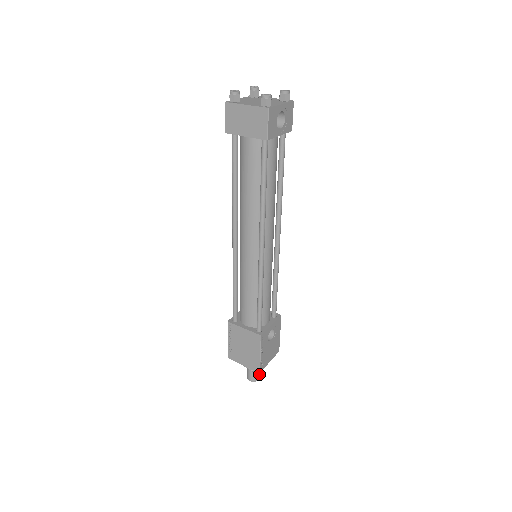
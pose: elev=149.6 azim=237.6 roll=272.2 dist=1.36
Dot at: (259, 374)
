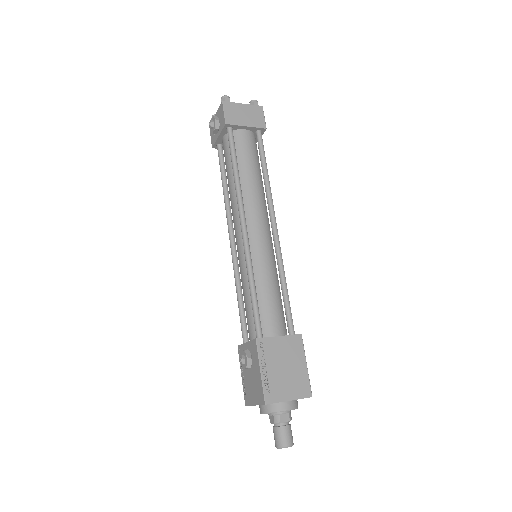
Dot at: occluded
